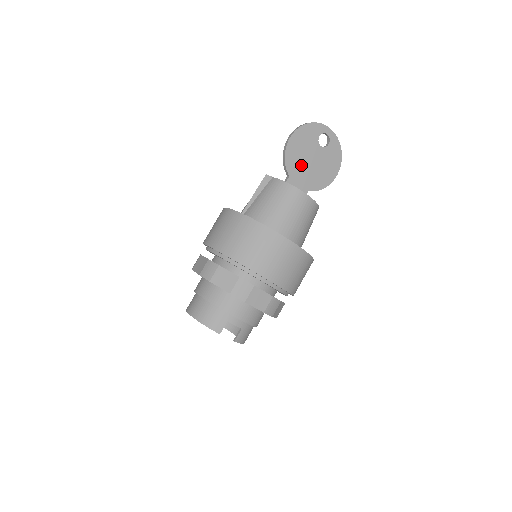
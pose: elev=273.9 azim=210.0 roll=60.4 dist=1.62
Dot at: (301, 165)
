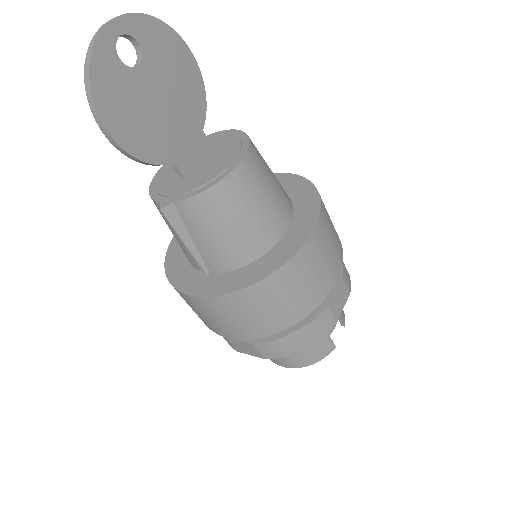
Dot at: (162, 129)
